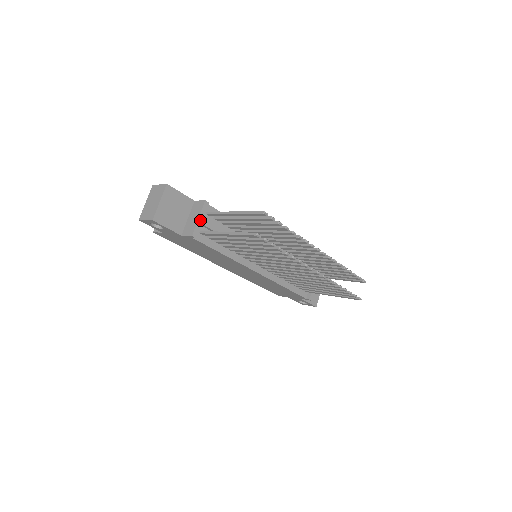
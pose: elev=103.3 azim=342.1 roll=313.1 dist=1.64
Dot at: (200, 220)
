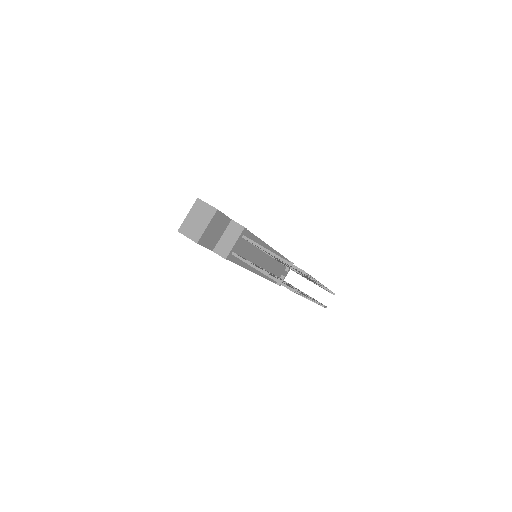
Dot at: (235, 244)
